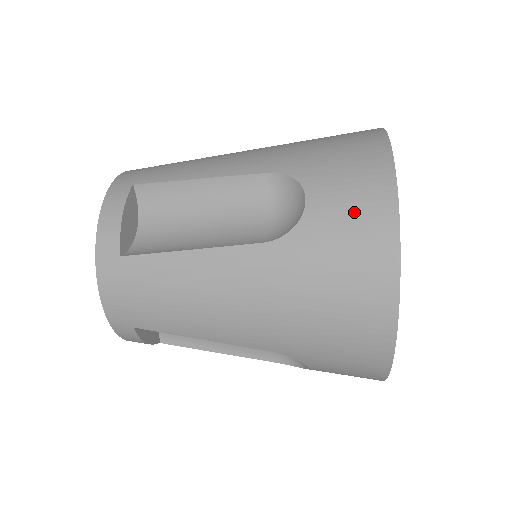
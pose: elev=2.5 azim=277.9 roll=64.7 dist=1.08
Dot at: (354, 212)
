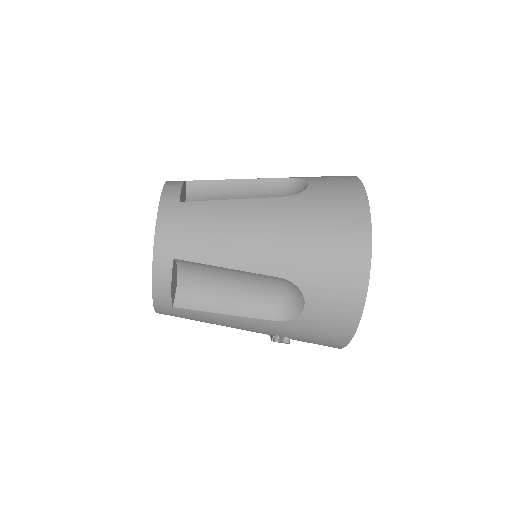
Dot at: (338, 186)
